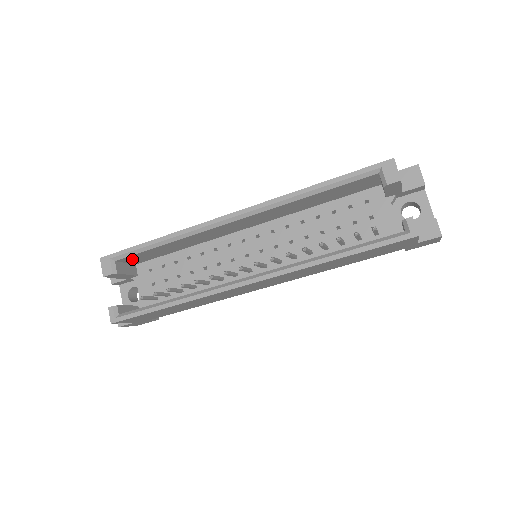
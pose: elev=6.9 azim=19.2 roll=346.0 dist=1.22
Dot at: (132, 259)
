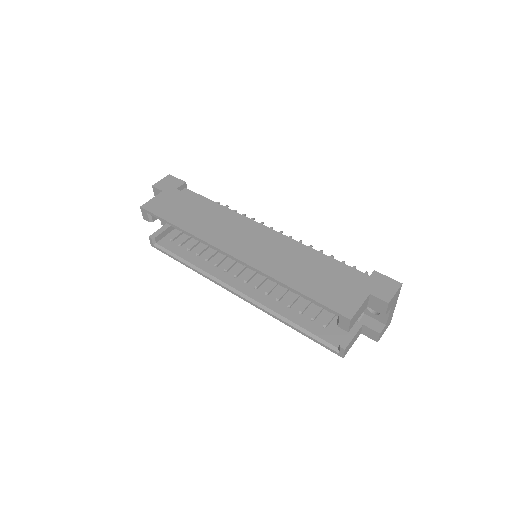
Dot at: occluded
